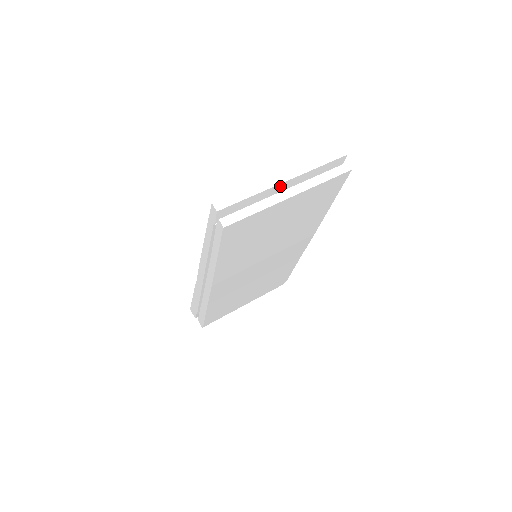
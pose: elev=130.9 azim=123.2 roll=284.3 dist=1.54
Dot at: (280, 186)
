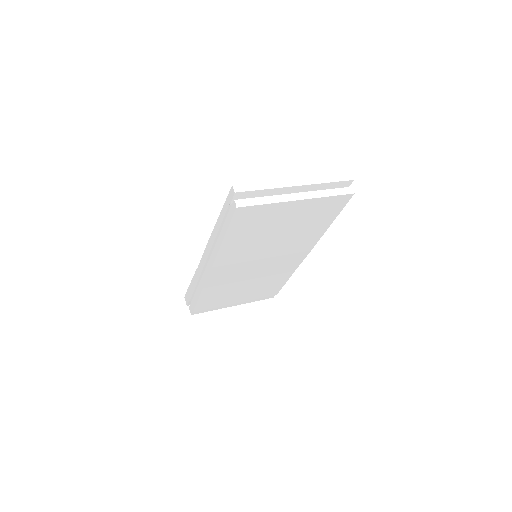
Dot at: (291, 189)
